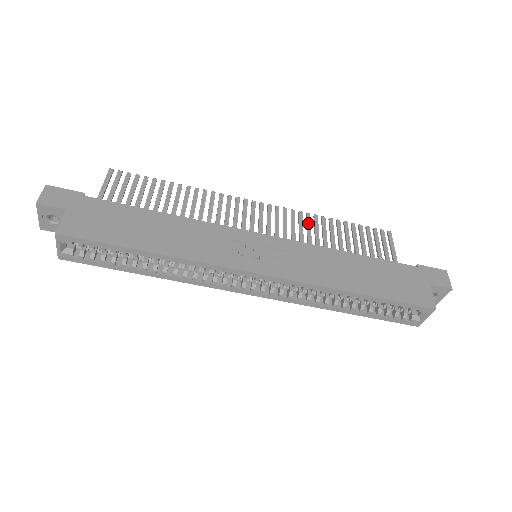
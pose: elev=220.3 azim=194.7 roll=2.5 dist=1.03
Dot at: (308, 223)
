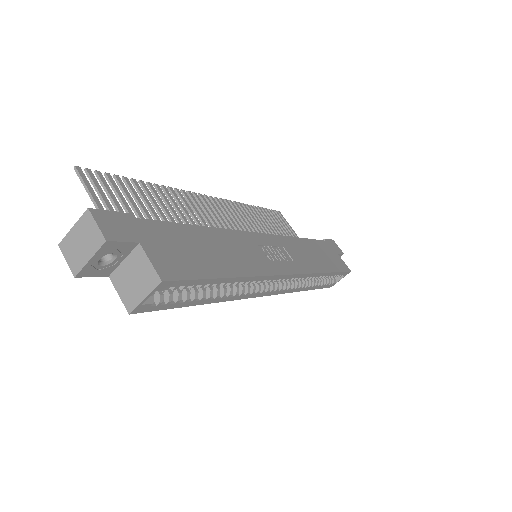
Dot at: (246, 213)
